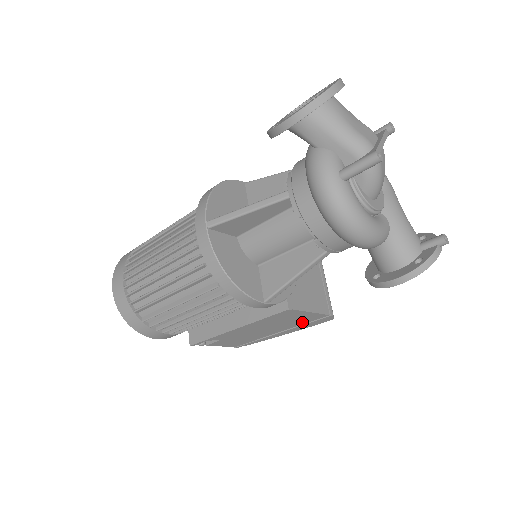
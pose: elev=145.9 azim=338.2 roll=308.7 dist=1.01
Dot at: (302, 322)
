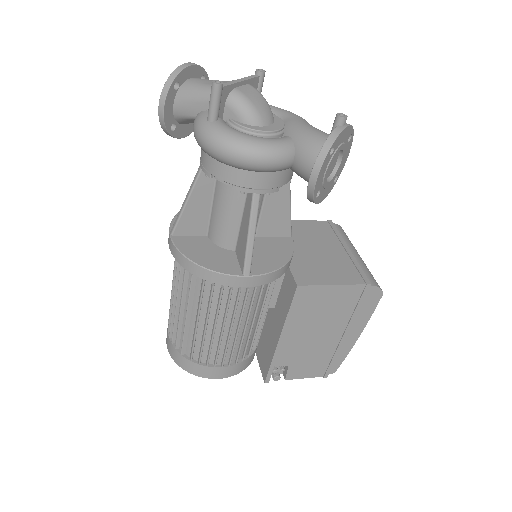
Dot at: (348, 307)
